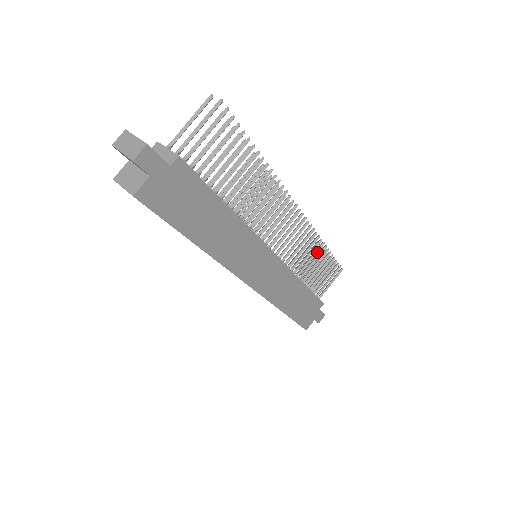
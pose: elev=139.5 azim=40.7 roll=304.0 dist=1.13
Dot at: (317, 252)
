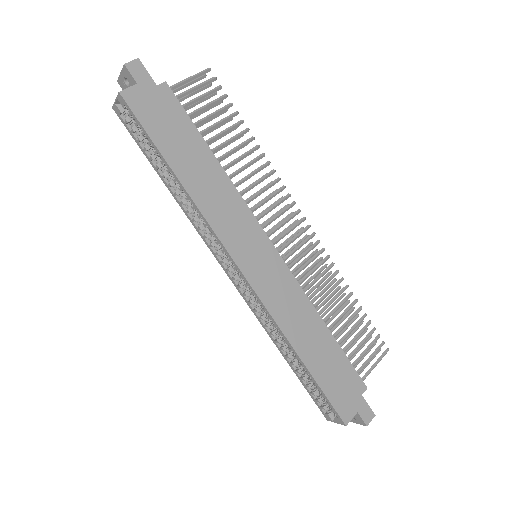
Dot at: (340, 293)
